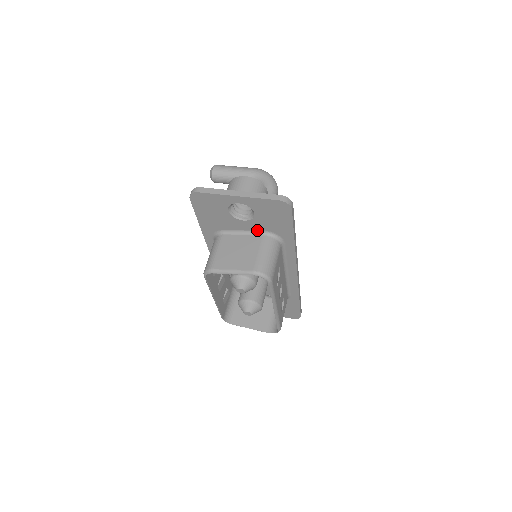
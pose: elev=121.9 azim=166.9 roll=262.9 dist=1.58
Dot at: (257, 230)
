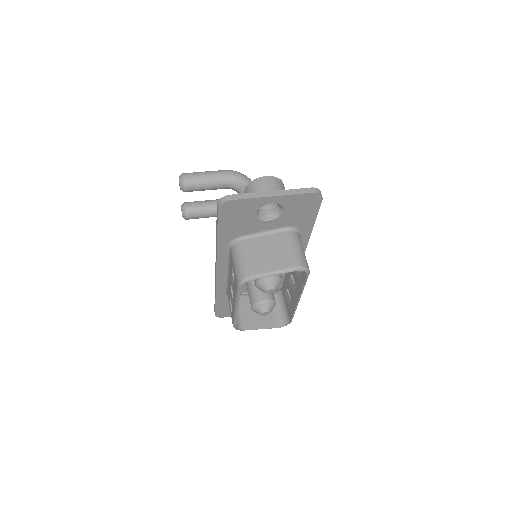
Dot at: (279, 227)
